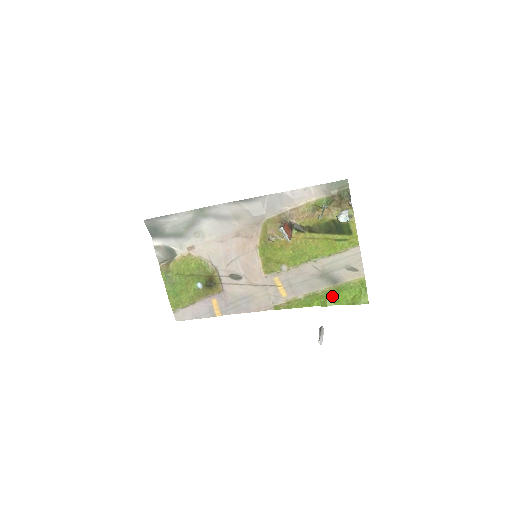
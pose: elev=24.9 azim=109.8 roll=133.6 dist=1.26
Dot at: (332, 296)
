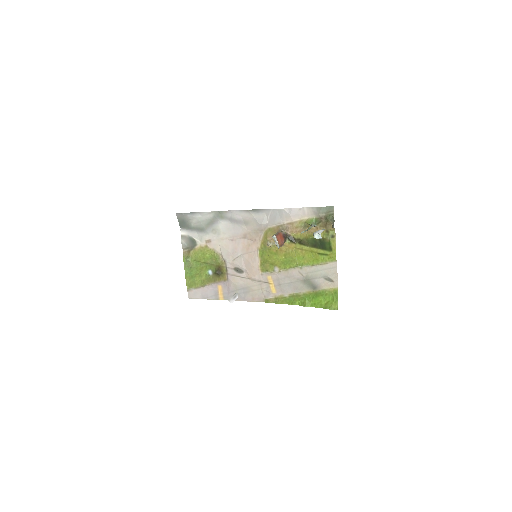
Dot at: (311, 299)
